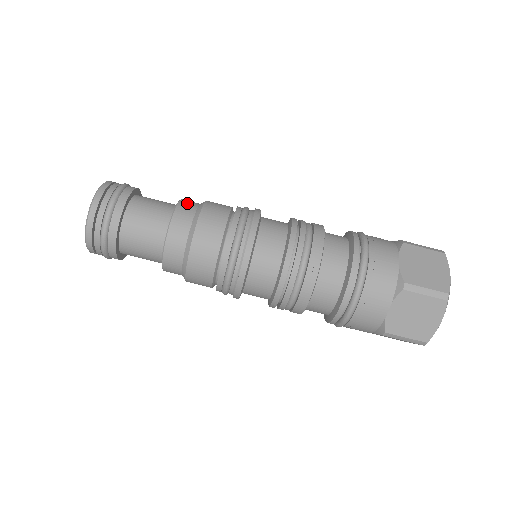
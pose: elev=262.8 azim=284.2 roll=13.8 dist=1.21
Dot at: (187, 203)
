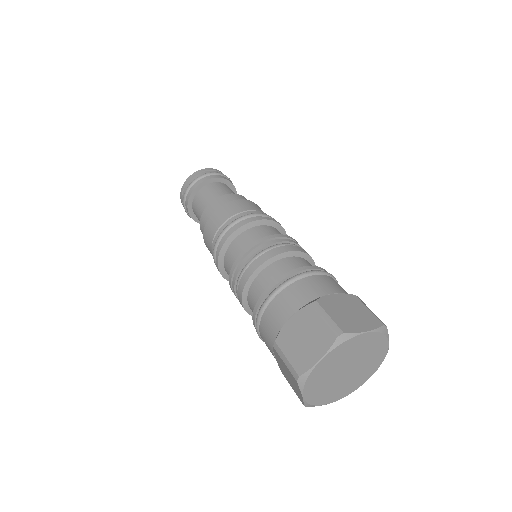
Dot at: (246, 199)
